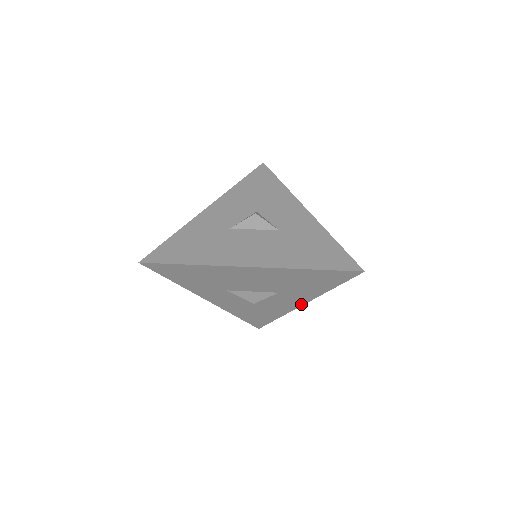
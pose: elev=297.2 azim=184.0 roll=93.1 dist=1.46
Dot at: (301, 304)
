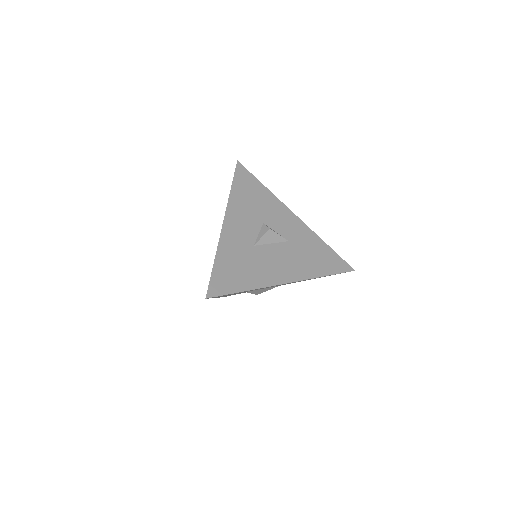
Dot at: occluded
